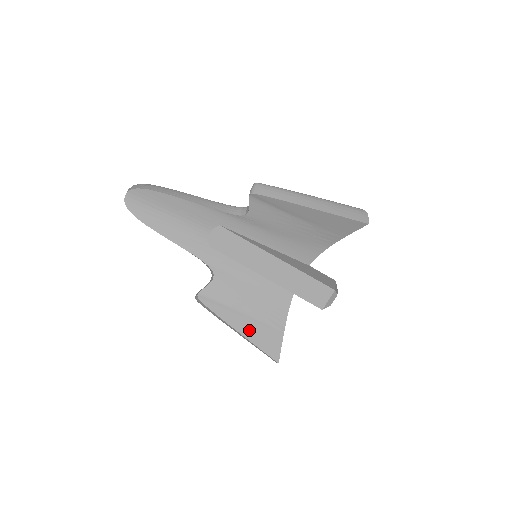
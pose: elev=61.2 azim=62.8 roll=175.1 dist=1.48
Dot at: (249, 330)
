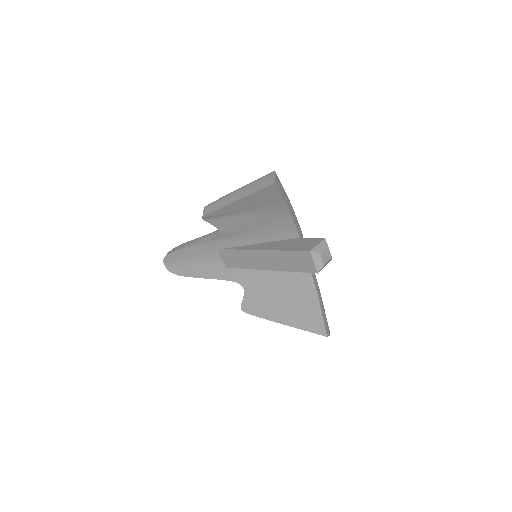
Dot at: (289, 318)
